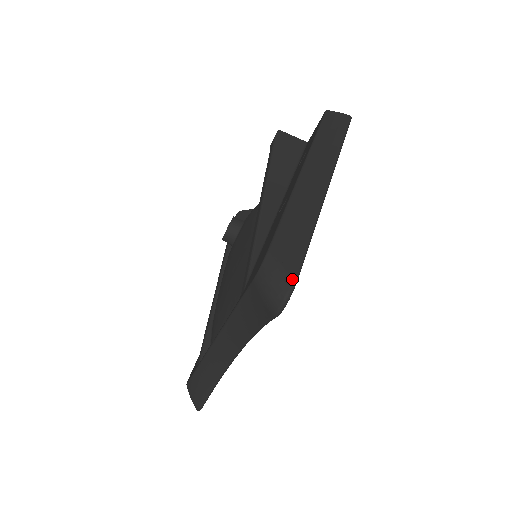
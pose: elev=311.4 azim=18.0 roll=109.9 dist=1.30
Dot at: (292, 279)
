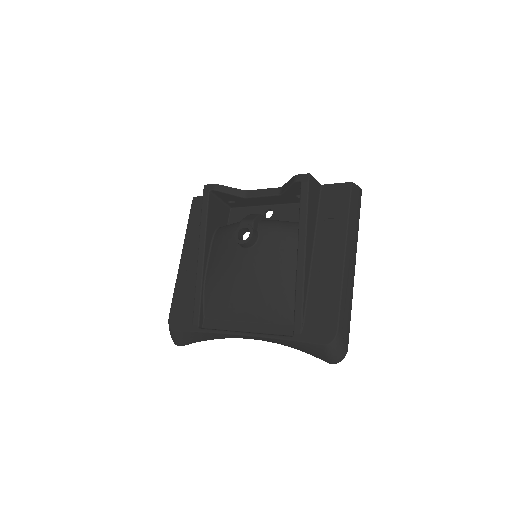
Dot at: (347, 350)
